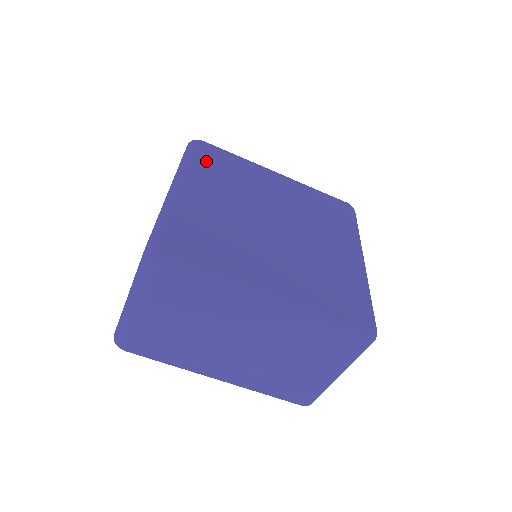
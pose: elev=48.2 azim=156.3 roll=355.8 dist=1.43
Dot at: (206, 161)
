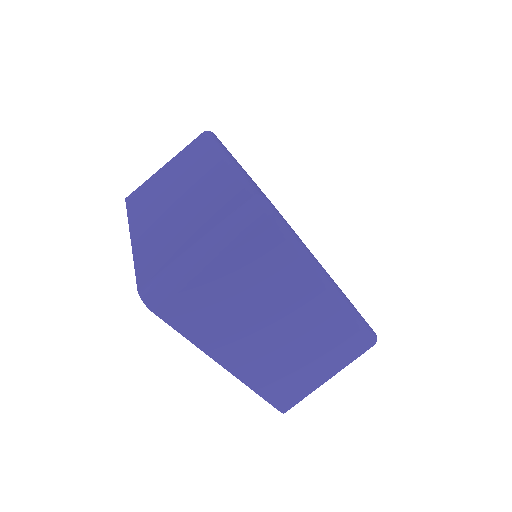
Dot at: occluded
